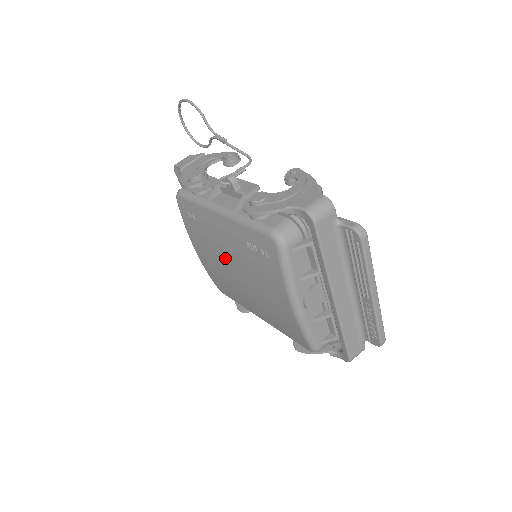
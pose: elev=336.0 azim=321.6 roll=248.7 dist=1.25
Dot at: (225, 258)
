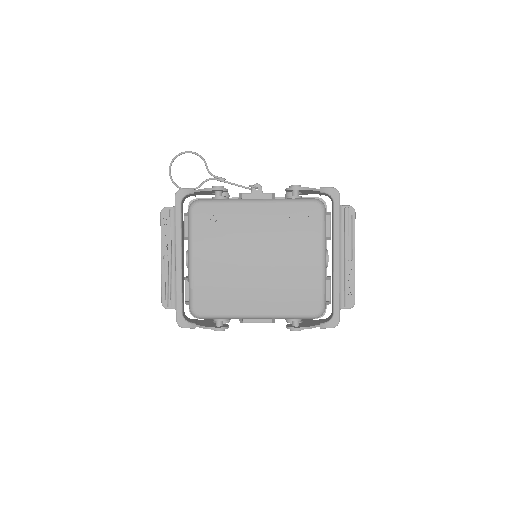
Dot at: (247, 245)
